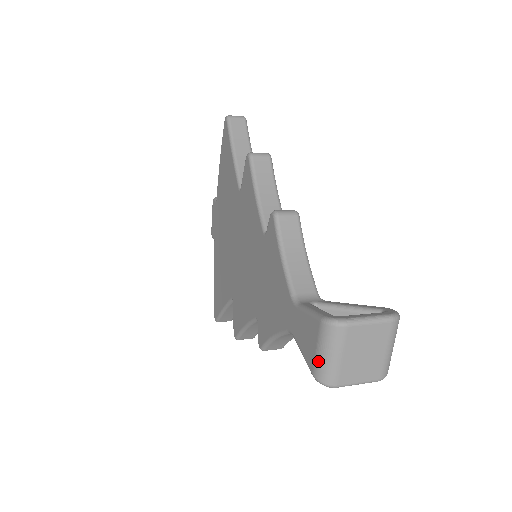
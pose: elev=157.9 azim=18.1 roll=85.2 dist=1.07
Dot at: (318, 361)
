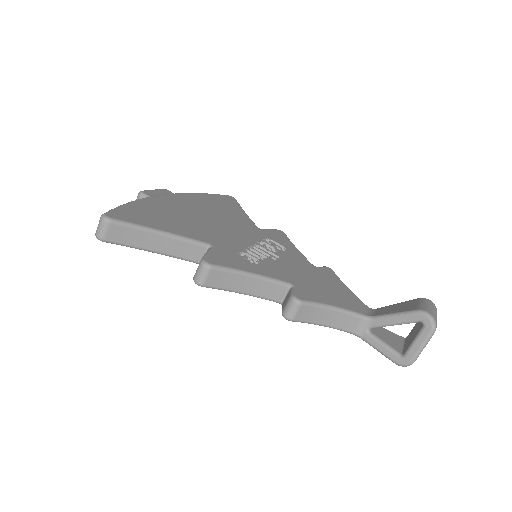
Dot at: occluded
